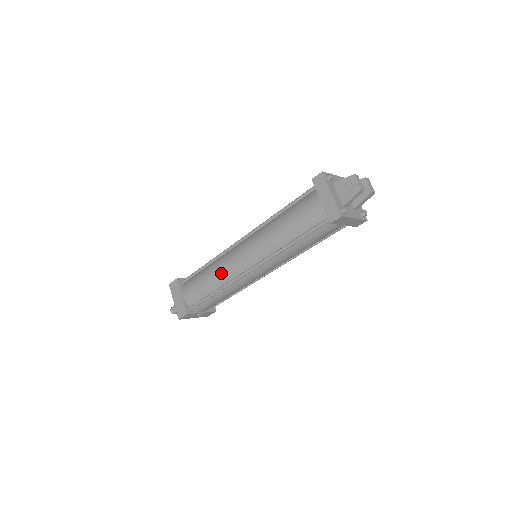
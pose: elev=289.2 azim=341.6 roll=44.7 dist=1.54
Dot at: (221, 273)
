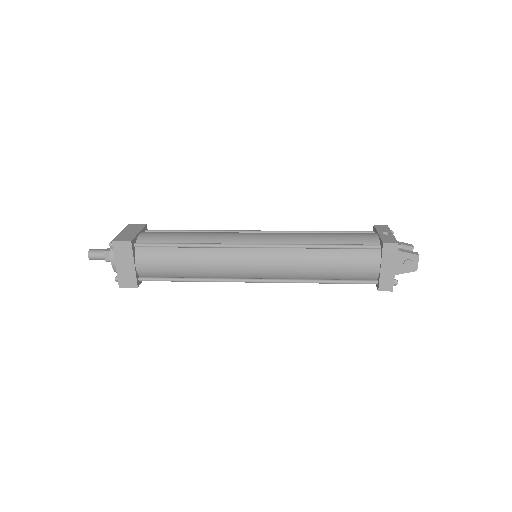
Dot at: (214, 268)
